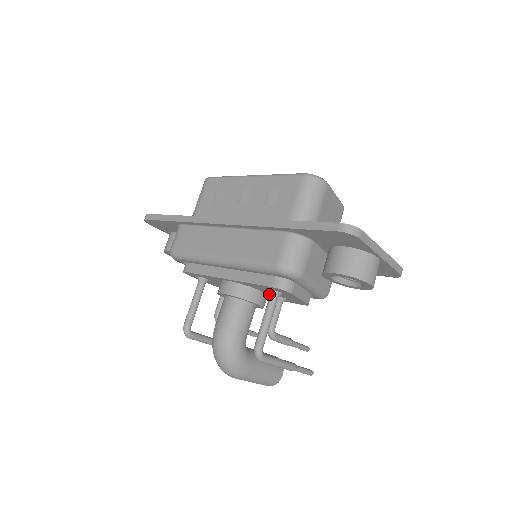
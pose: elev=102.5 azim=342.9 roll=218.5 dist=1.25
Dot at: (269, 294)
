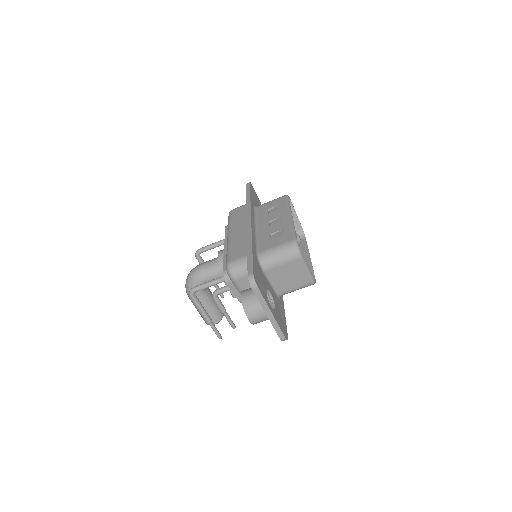
Dot at: occluded
